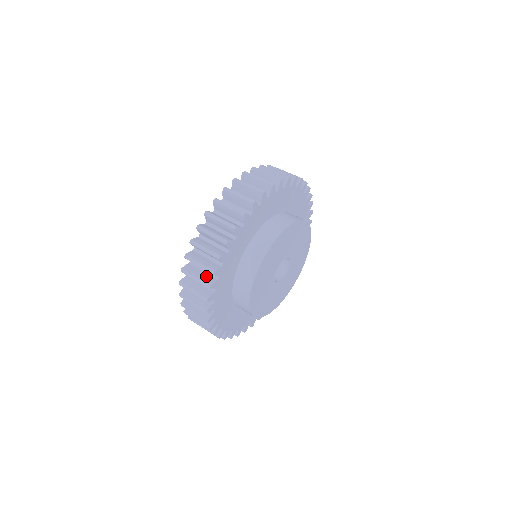
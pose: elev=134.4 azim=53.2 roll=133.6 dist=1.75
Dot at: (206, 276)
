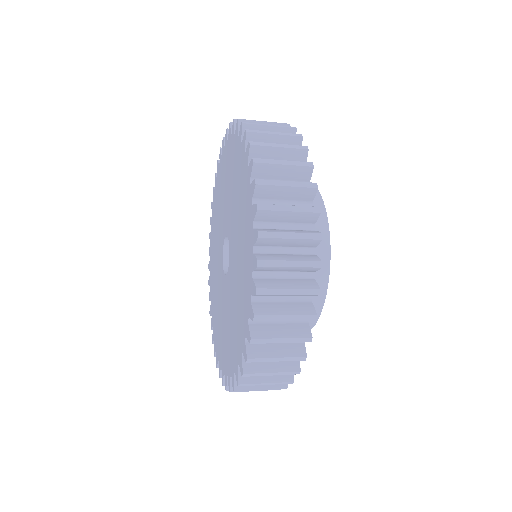
Dot at: occluded
